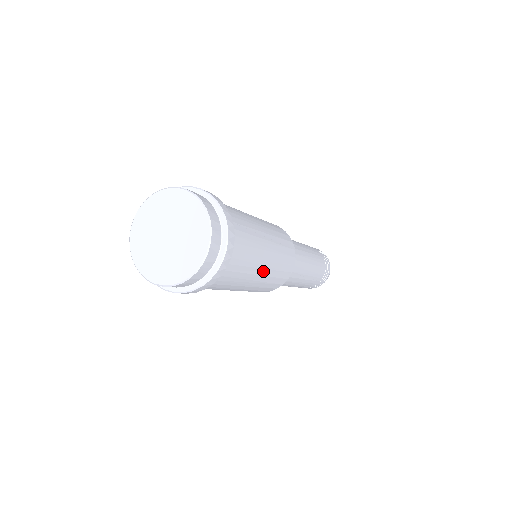
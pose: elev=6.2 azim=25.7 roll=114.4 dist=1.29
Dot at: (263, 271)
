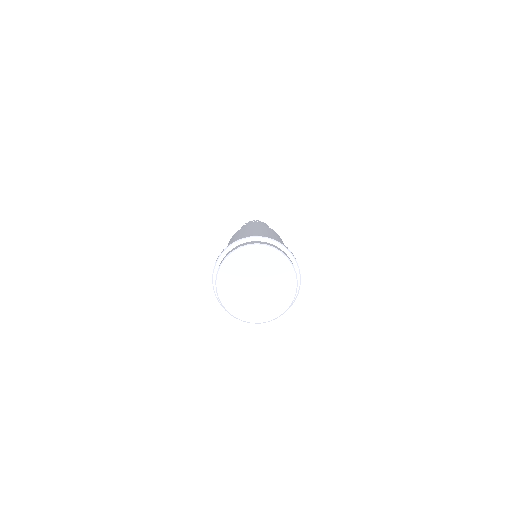
Dot at: occluded
